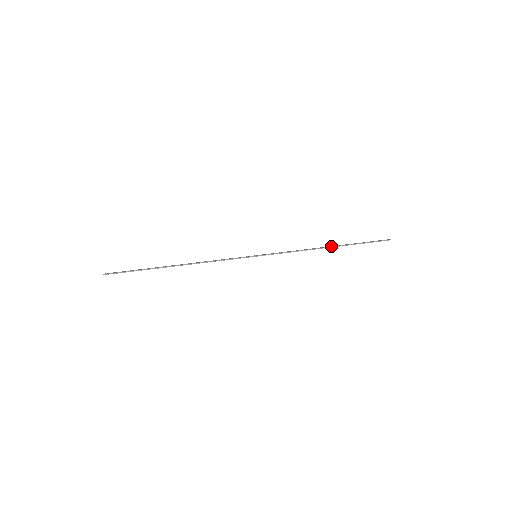
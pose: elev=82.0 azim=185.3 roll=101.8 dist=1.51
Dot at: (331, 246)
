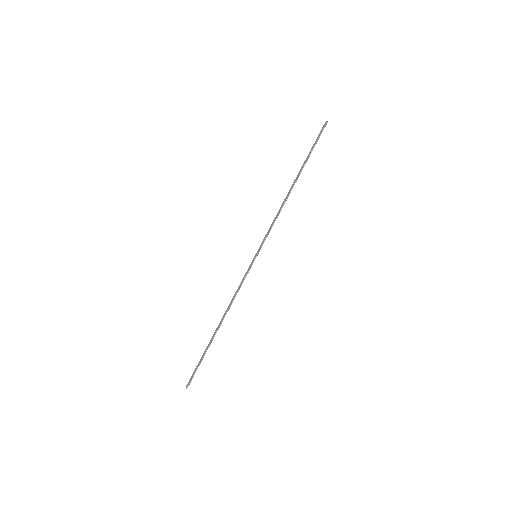
Dot at: (294, 183)
